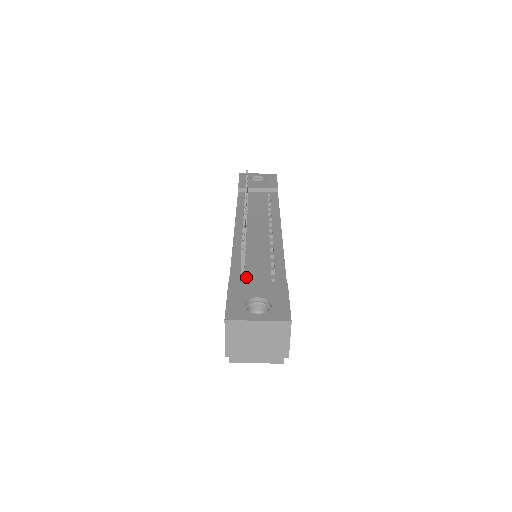
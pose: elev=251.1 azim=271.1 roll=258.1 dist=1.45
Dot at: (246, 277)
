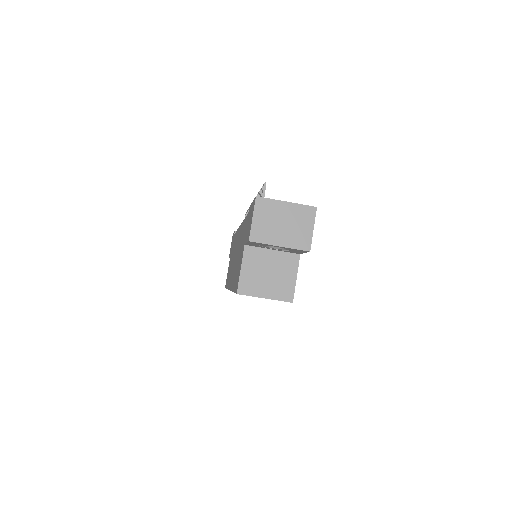
Dot at: occluded
